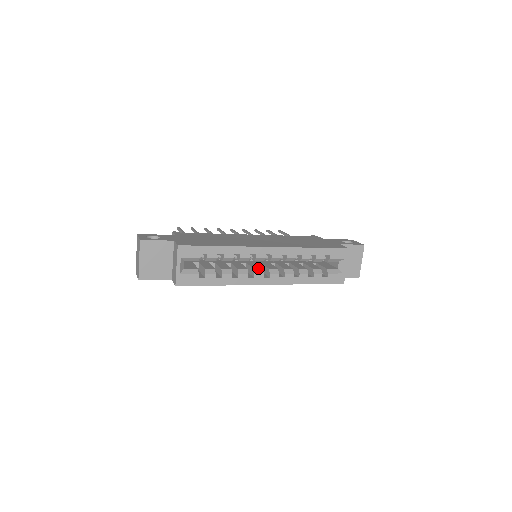
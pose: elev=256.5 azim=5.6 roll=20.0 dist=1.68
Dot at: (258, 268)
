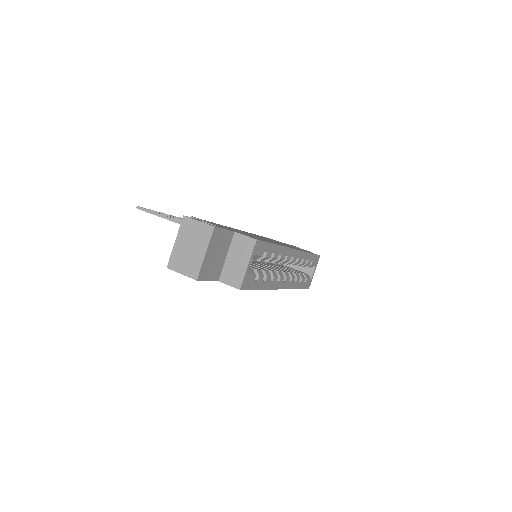
Dot at: (279, 271)
